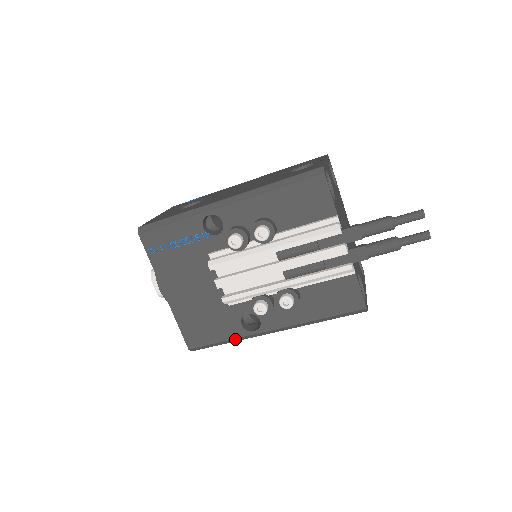
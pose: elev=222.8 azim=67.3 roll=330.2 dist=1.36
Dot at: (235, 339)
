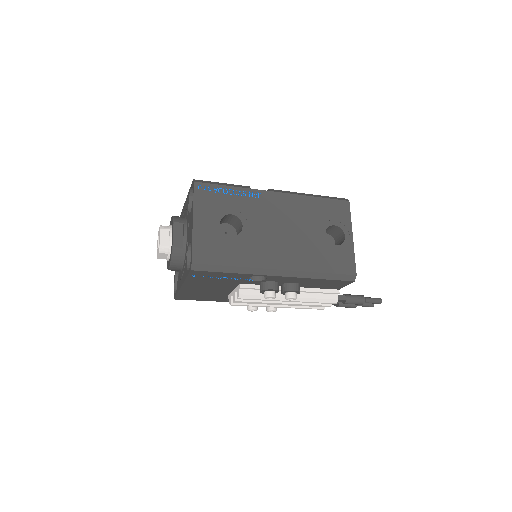
Dot at: (214, 300)
